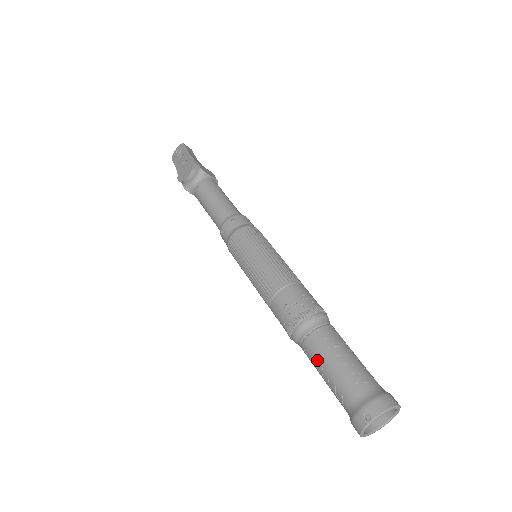
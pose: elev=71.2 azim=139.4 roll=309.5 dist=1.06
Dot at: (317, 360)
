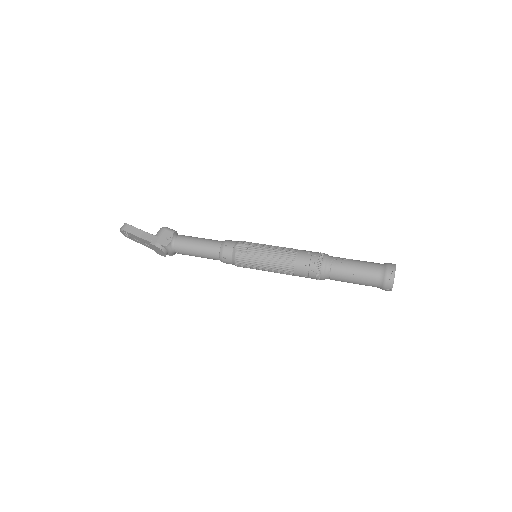
Dot at: occluded
